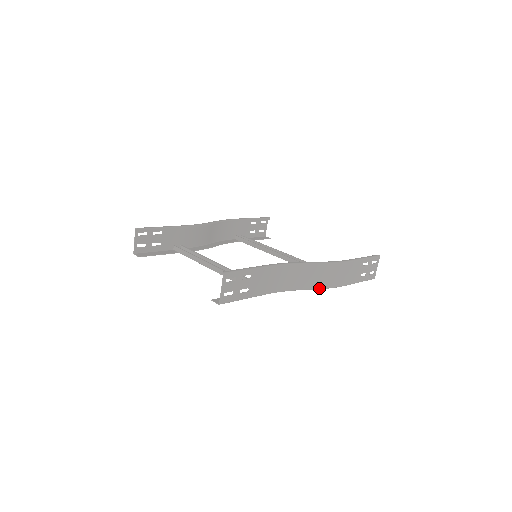
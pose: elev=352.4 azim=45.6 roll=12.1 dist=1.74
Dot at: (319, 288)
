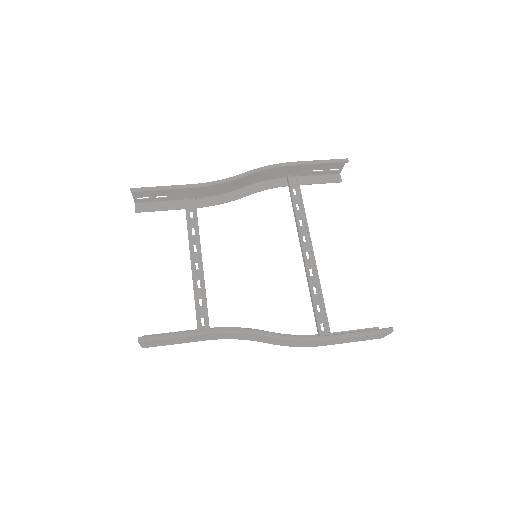
Dot at: occluded
